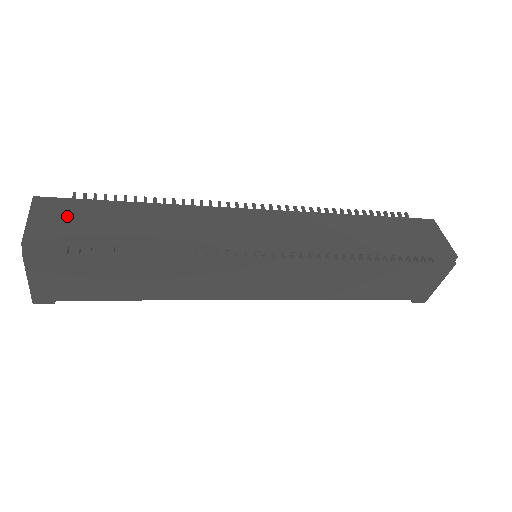
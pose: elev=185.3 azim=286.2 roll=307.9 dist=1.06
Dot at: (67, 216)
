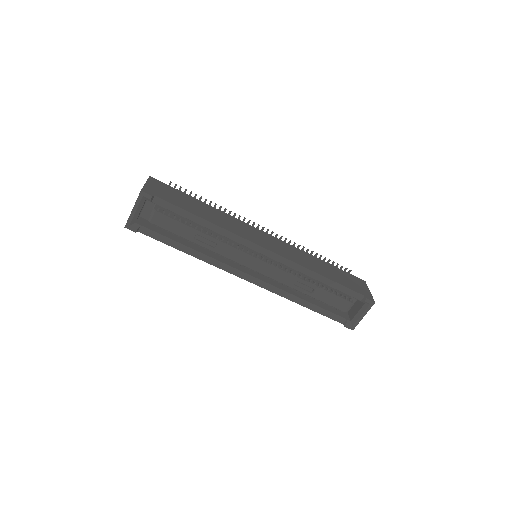
Dot at: occluded
